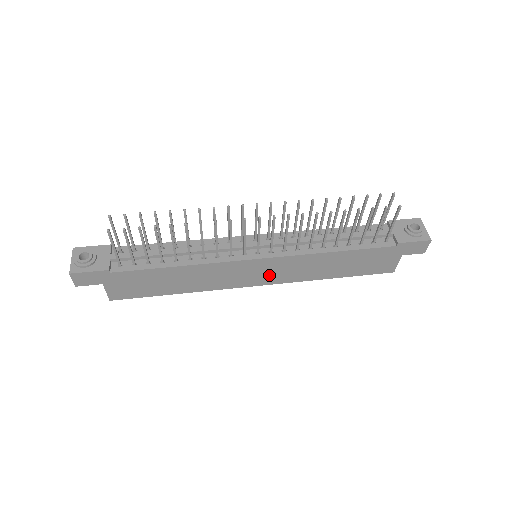
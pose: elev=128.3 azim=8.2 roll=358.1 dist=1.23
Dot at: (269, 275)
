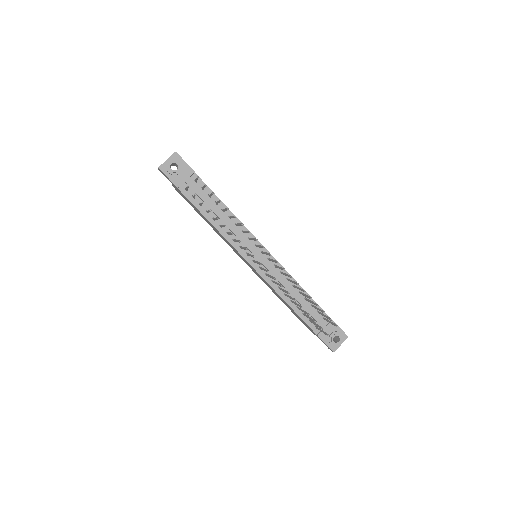
Dot at: (252, 269)
